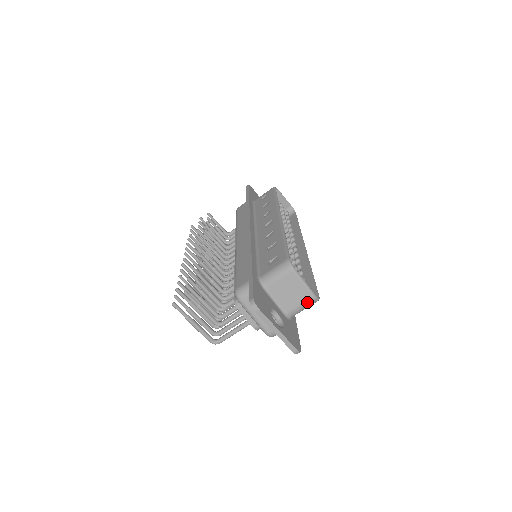
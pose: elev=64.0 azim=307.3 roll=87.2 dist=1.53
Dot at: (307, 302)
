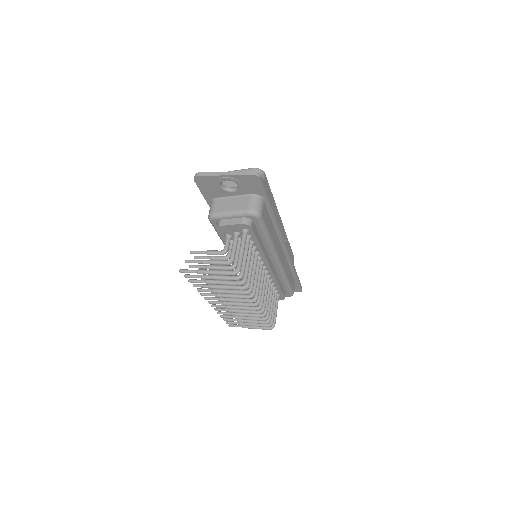
Dot at: occluded
